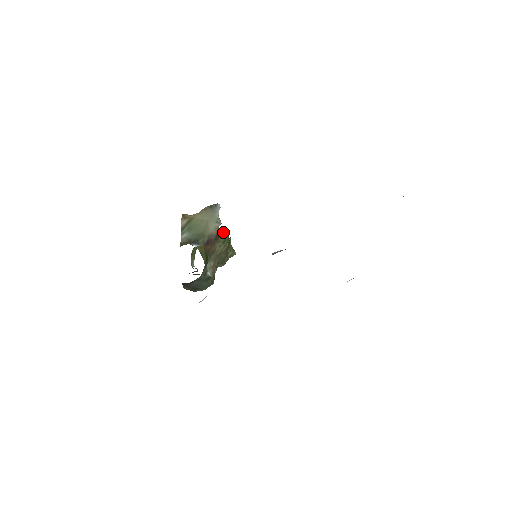
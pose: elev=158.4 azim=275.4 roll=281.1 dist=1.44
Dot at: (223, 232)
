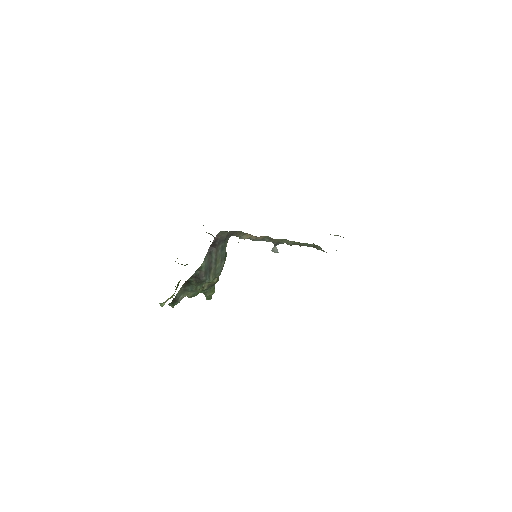
Dot at: occluded
